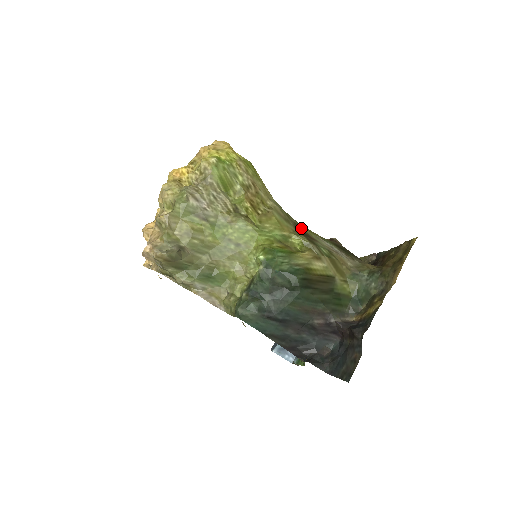
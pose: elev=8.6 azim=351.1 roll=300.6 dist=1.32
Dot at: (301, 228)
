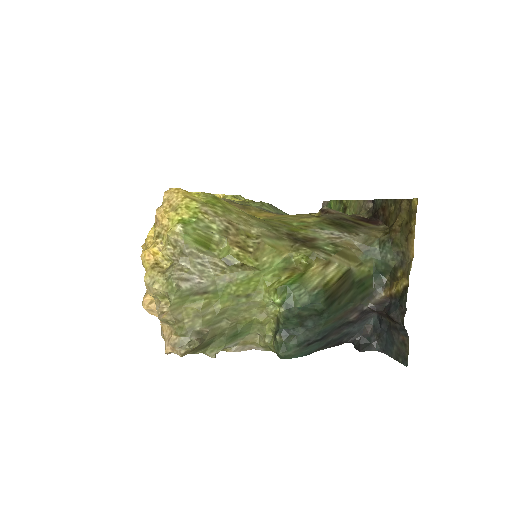
Dot at: (295, 235)
